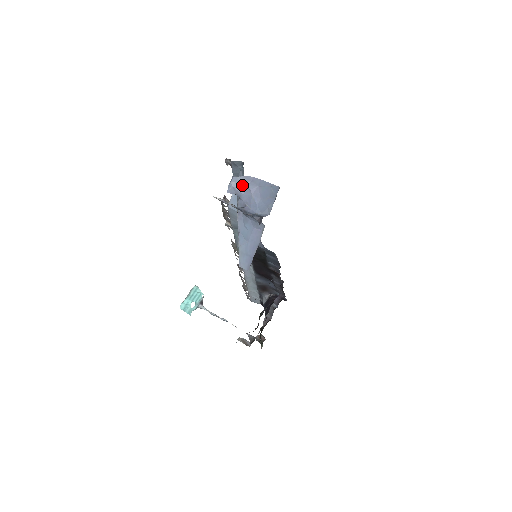
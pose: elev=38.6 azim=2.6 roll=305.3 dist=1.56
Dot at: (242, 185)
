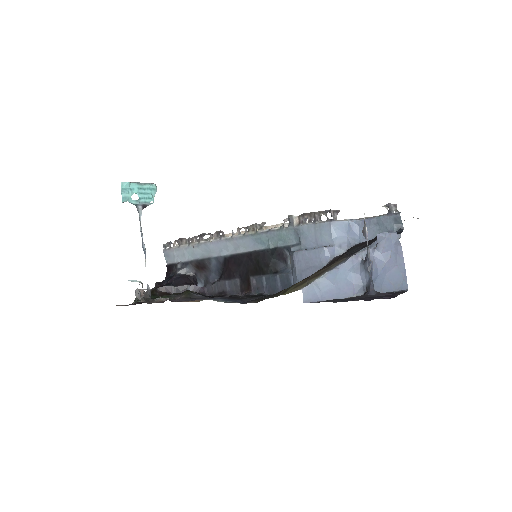
Dot at: (391, 246)
